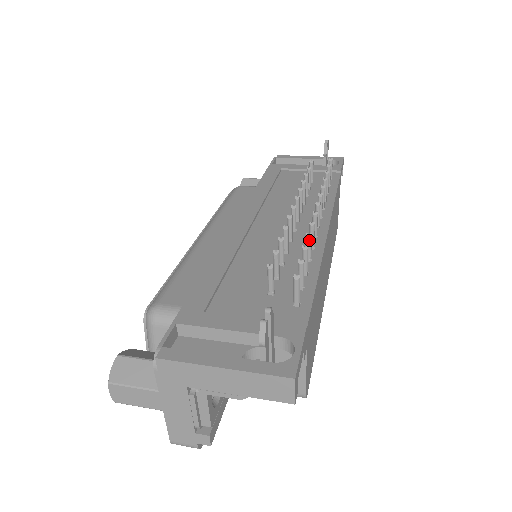
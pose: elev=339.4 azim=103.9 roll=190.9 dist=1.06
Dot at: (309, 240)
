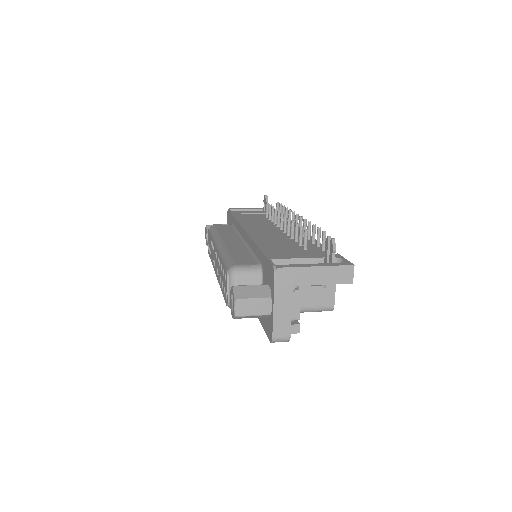
Dot at: (310, 225)
